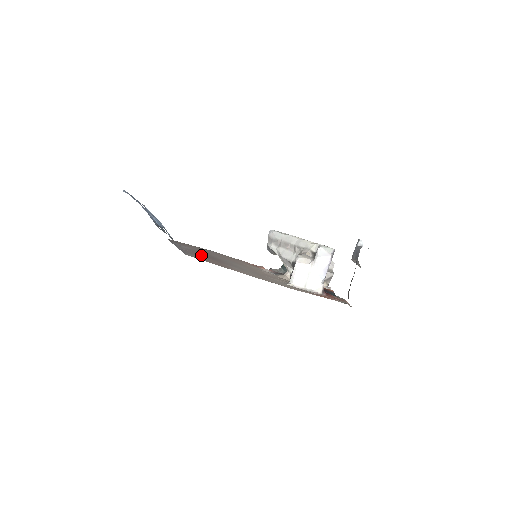
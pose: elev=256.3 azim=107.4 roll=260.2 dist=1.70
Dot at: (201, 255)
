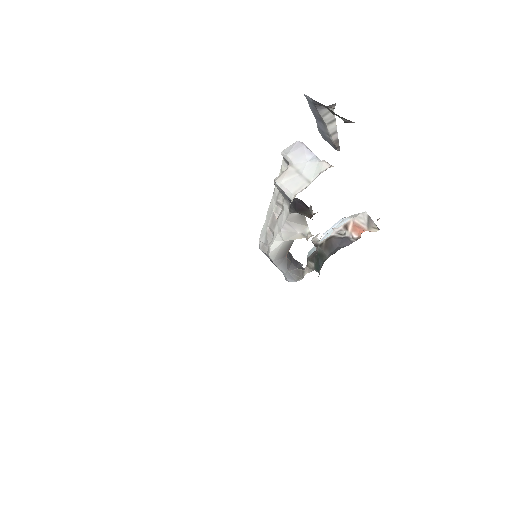
Dot at: occluded
